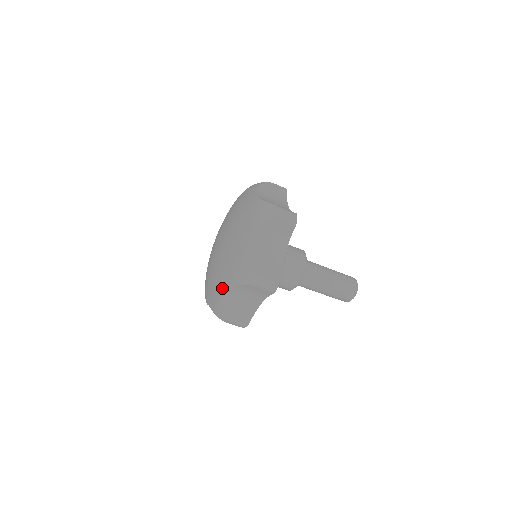
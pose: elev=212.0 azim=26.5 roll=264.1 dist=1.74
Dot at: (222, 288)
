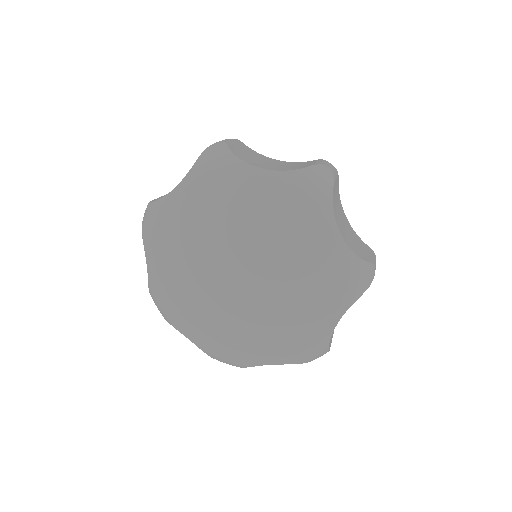
Dot at: (256, 357)
